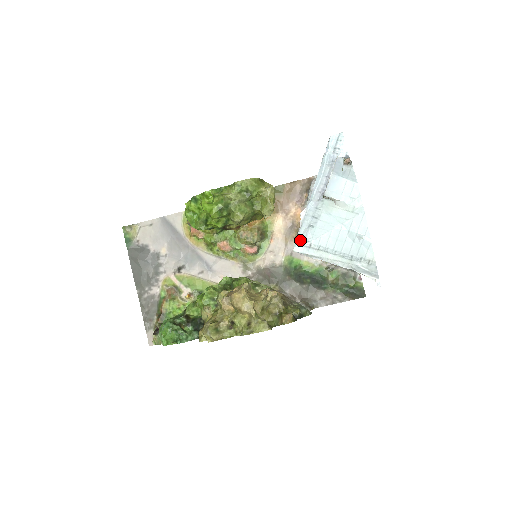
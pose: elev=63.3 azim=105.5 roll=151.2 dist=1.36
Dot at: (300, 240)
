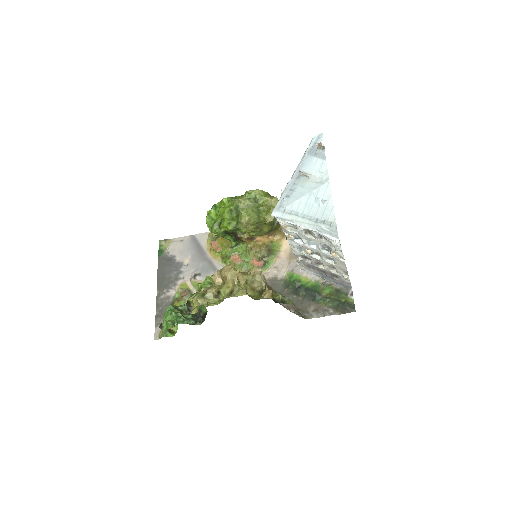
Dot at: (277, 207)
